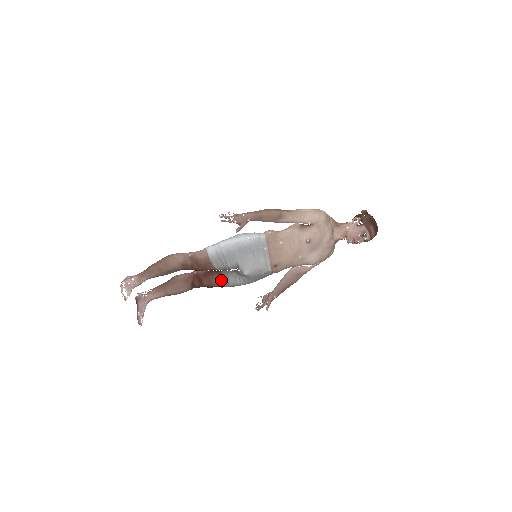
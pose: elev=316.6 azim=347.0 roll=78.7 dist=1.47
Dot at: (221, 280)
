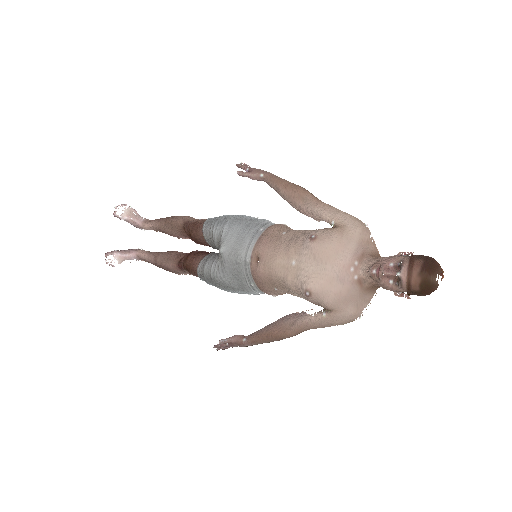
Dot at: (202, 259)
